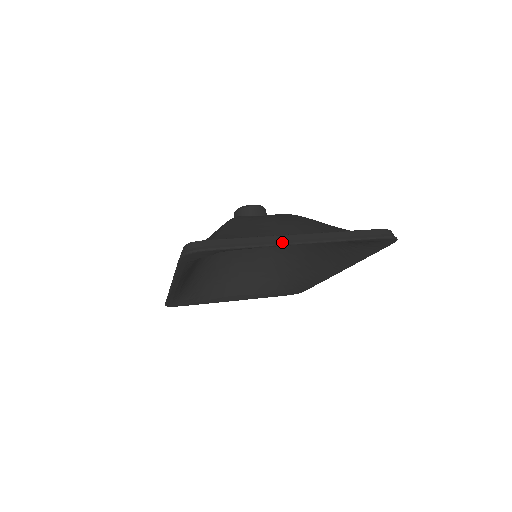
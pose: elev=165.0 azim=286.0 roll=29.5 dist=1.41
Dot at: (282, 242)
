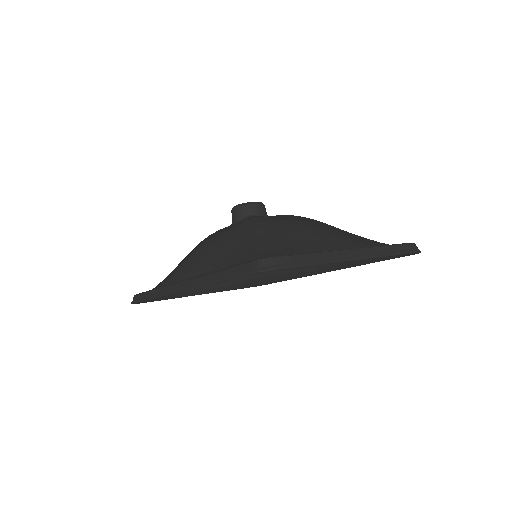
Dot at: (345, 258)
